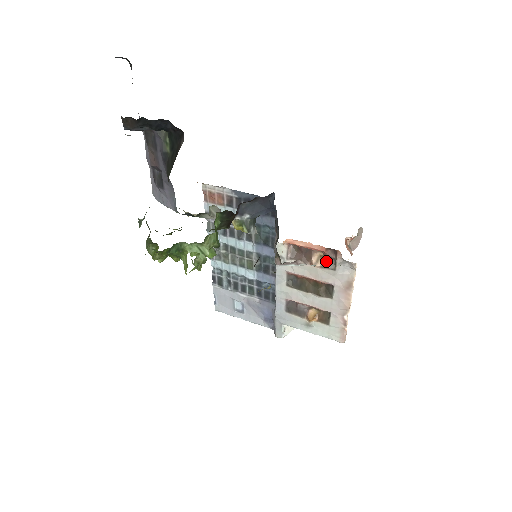
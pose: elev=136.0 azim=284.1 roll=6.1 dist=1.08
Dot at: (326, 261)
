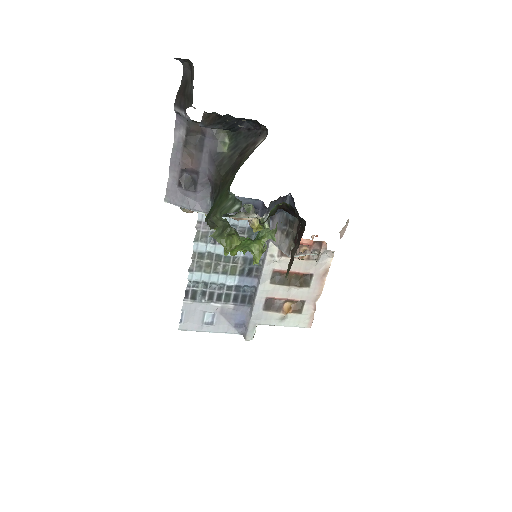
Dot at: occluded
